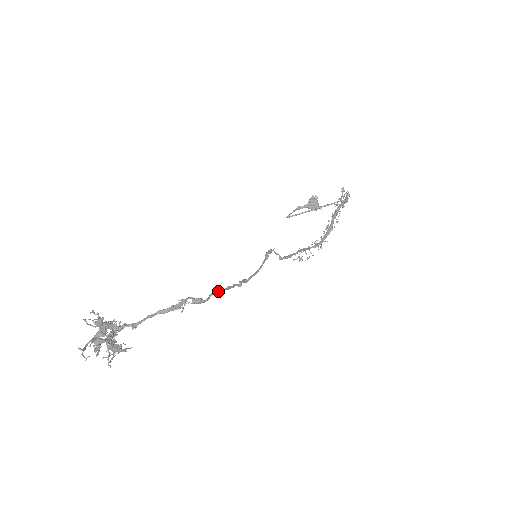
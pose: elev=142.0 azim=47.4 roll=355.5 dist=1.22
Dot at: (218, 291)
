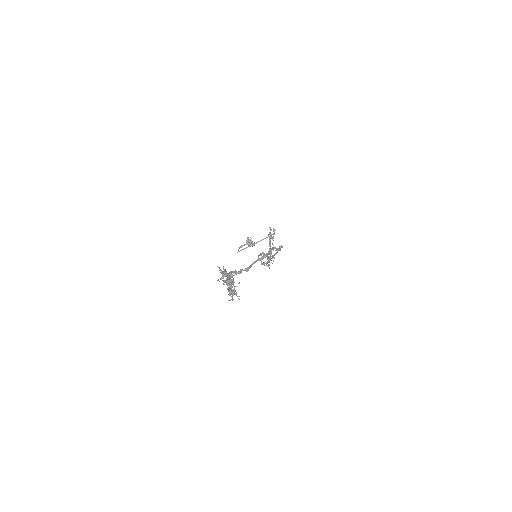
Dot at: (282, 246)
